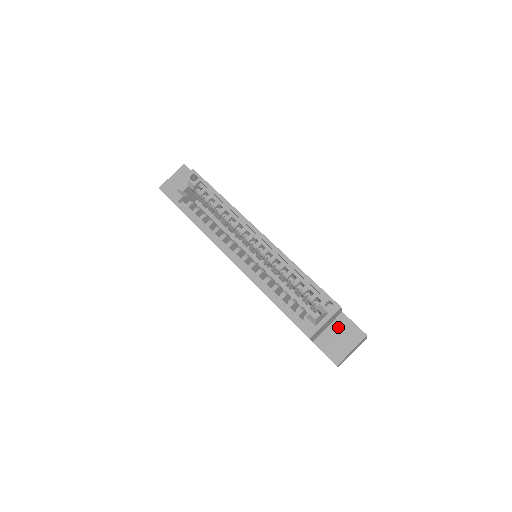
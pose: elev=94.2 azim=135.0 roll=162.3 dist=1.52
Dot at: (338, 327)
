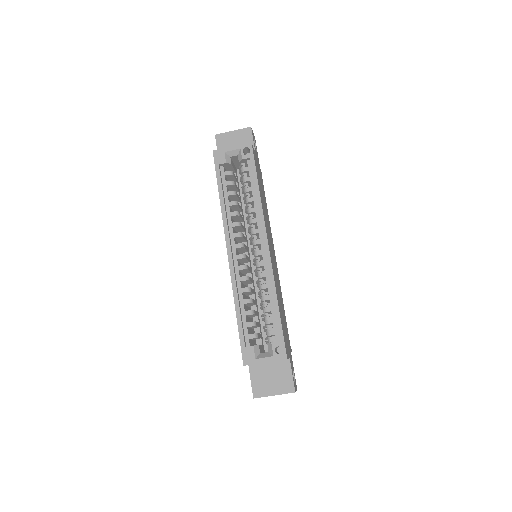
Dot at: (277, 368)
